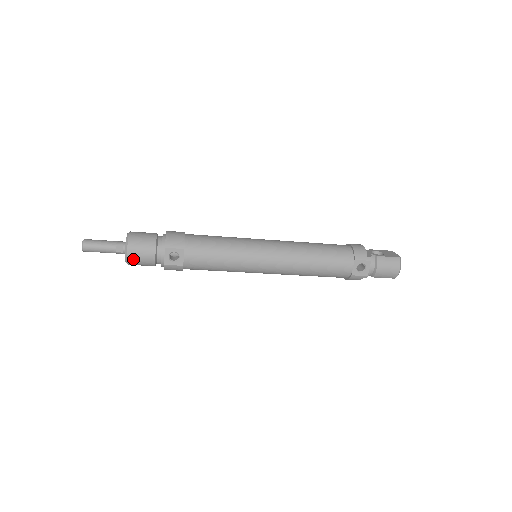
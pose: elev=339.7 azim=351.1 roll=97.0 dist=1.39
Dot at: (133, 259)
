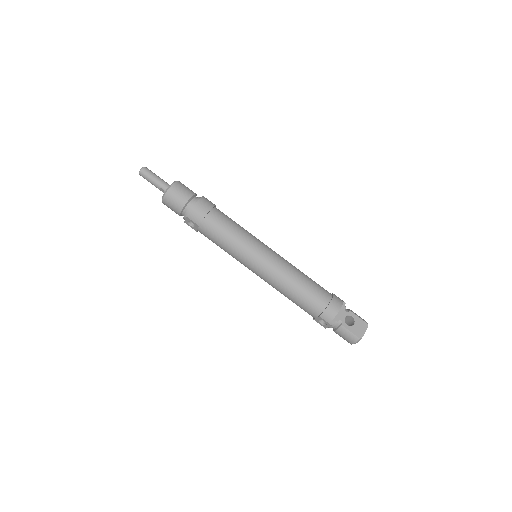
Dot at: (166, 205)
